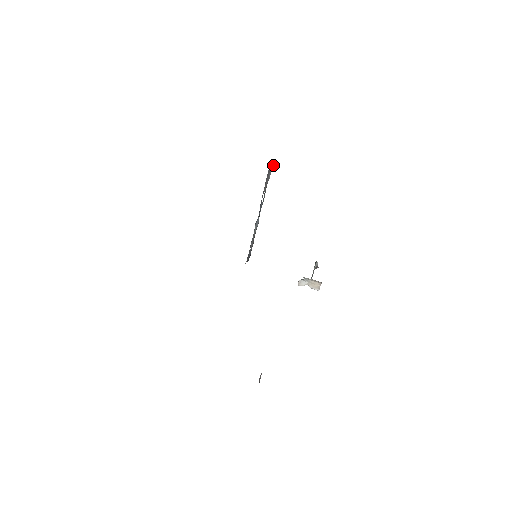
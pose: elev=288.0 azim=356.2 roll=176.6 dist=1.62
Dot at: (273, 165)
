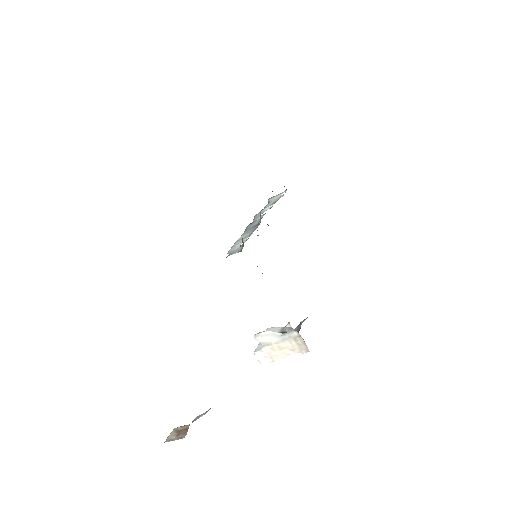
Dot at: occluded
